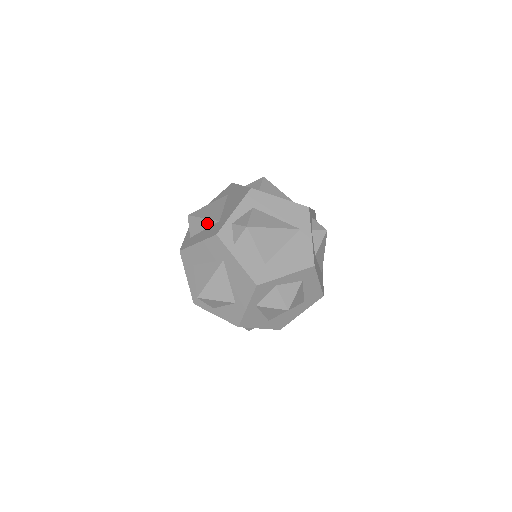
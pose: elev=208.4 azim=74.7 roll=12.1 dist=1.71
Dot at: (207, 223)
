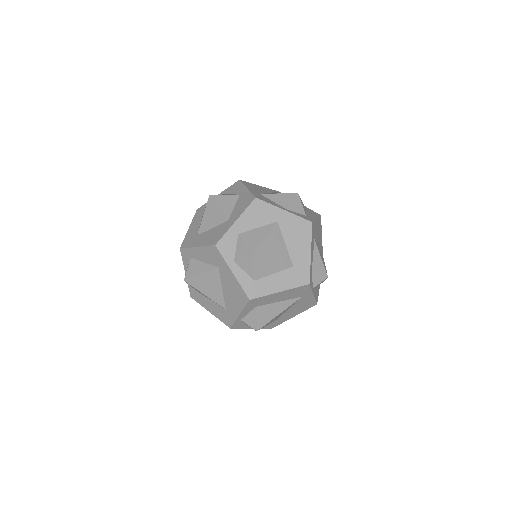
Dot at: occluded
